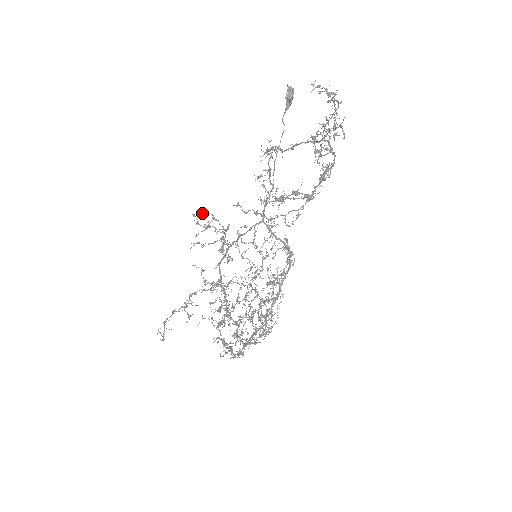
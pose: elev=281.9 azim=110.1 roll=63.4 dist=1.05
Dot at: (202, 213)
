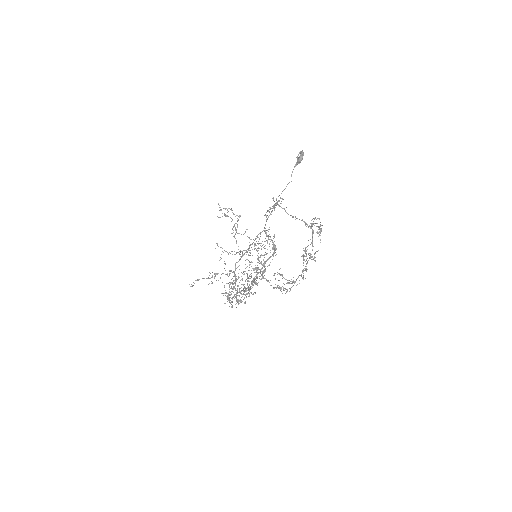
Dot at: (225, 208)
